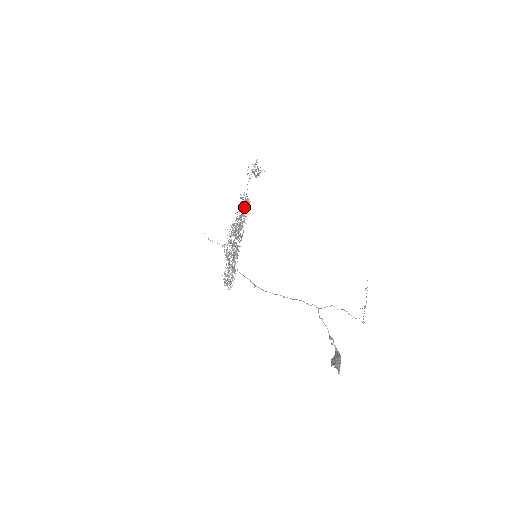
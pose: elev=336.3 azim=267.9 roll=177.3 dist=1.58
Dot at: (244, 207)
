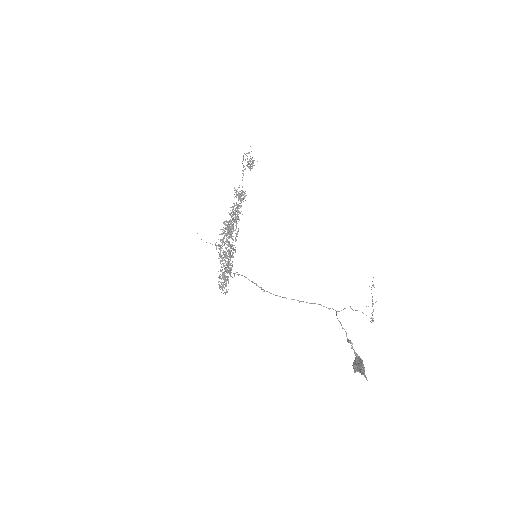
Dot at: occluded
